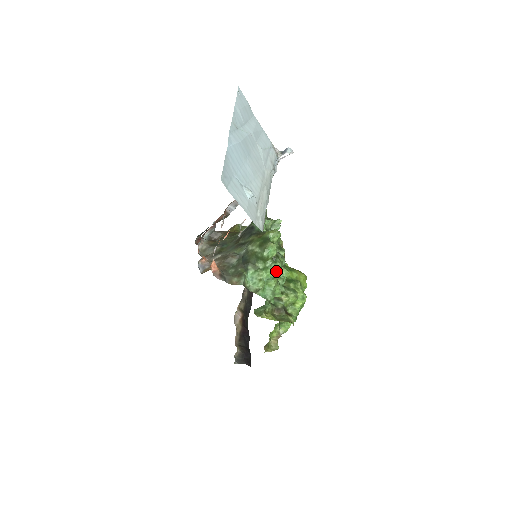
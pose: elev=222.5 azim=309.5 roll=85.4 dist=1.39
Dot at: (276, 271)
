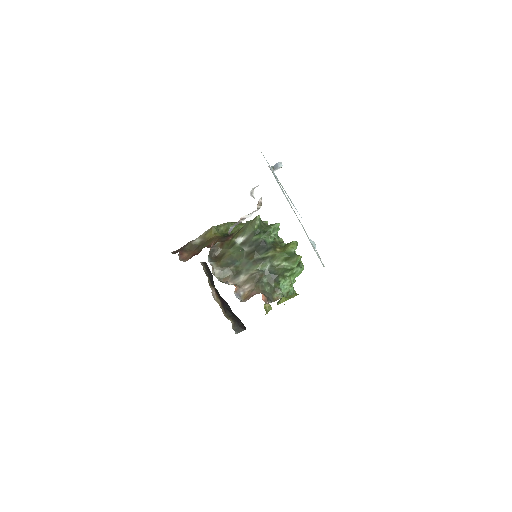
Dot at: (300, 273)
